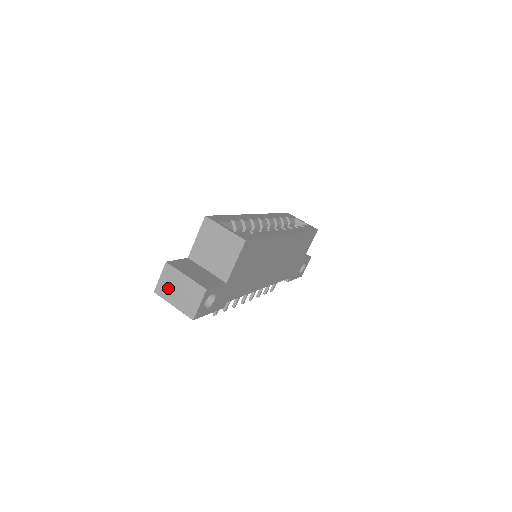
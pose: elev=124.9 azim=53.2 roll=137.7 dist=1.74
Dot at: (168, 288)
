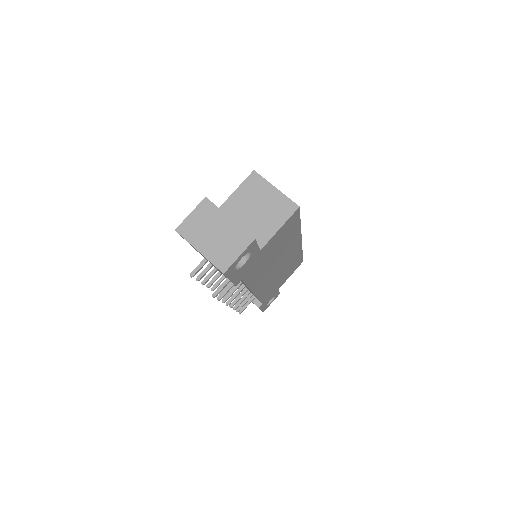
Dot at: (198, 228)
